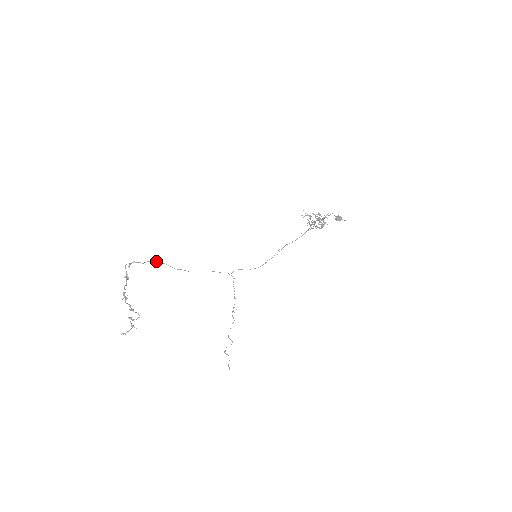
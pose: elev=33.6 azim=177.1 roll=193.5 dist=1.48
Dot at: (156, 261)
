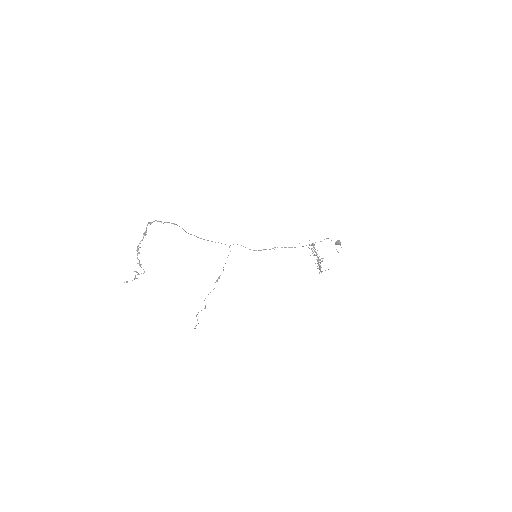
Dot at: (174, 223)
